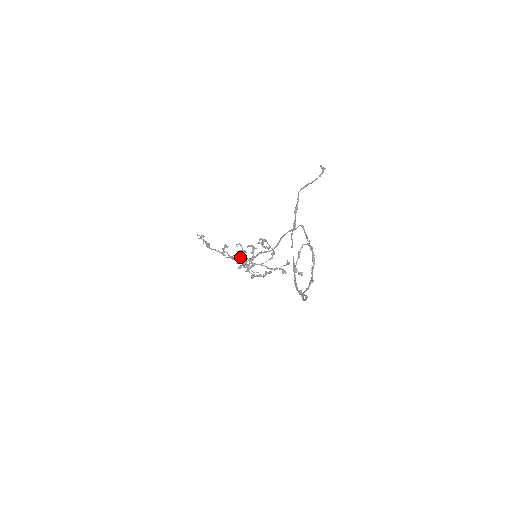
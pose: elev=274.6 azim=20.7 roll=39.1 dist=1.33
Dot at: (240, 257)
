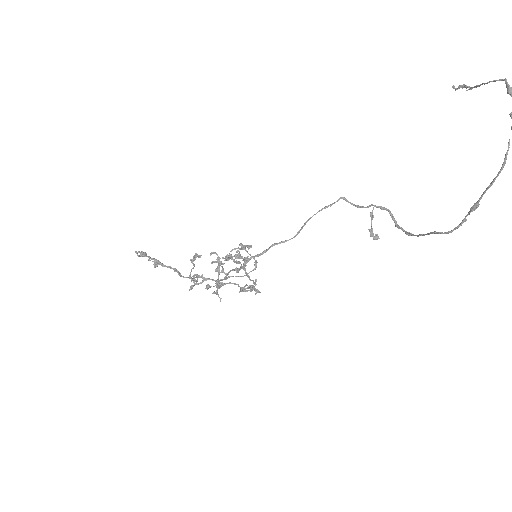
Dot at: (241, 256)
